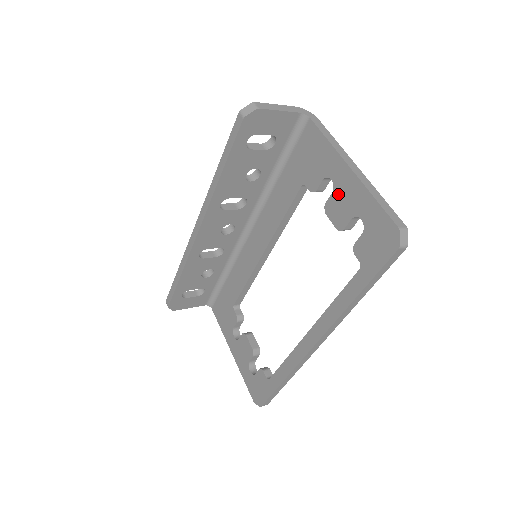
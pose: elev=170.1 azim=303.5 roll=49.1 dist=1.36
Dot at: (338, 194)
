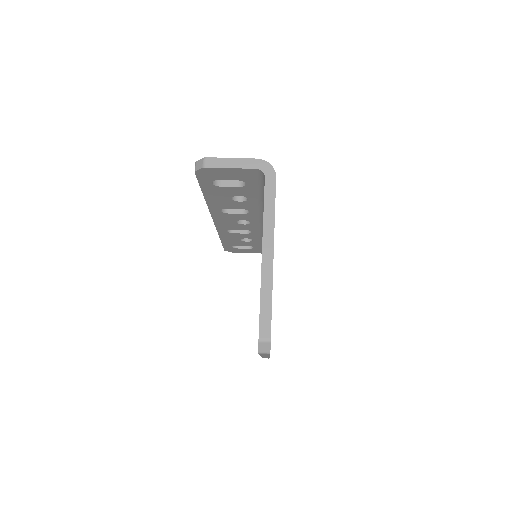
Dot at: occluded
